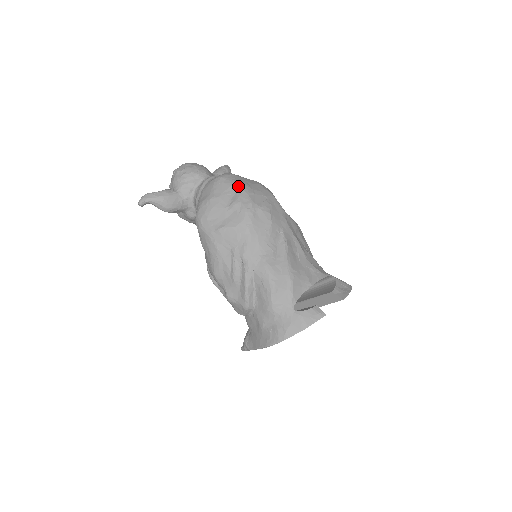
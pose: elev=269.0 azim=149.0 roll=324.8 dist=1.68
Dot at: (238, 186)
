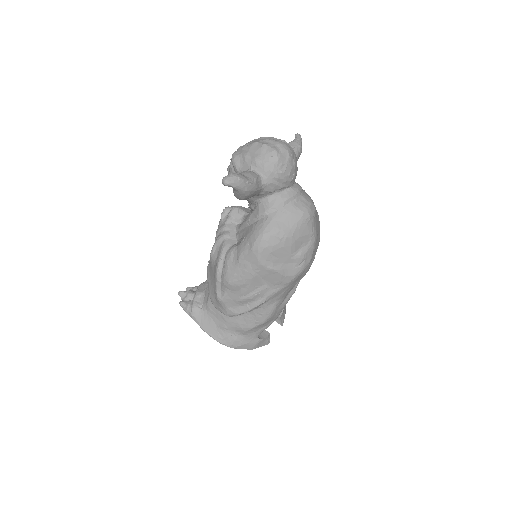
Dot at: (313, 237)
